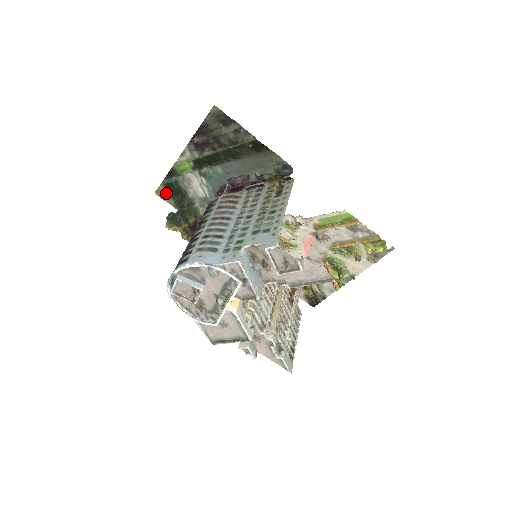
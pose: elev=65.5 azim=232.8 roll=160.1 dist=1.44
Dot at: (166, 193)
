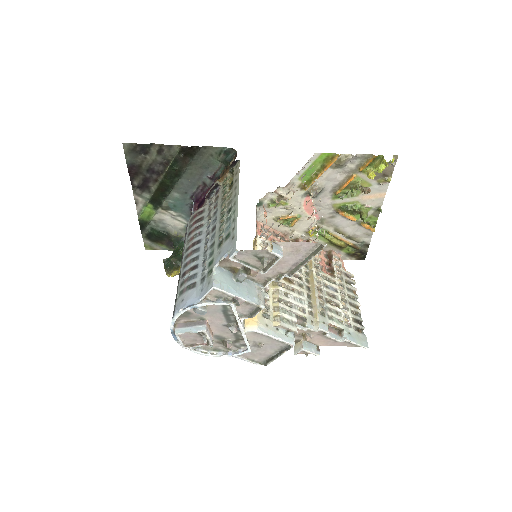
Dot at: (153, 243)
